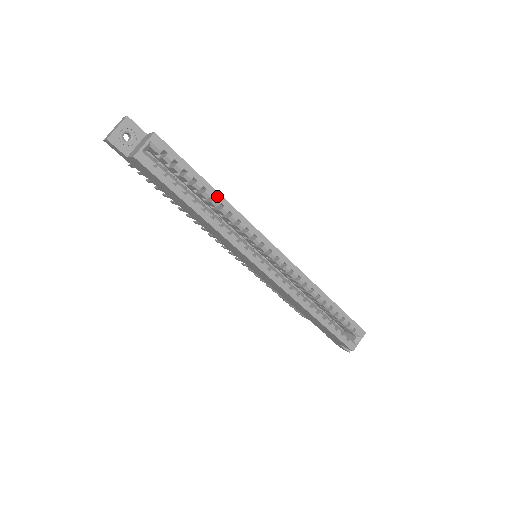
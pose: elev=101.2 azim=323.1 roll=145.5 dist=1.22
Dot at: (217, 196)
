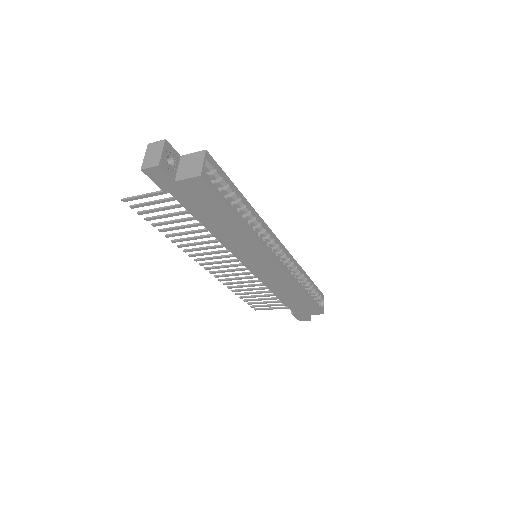
Dot at: (246, 203)
